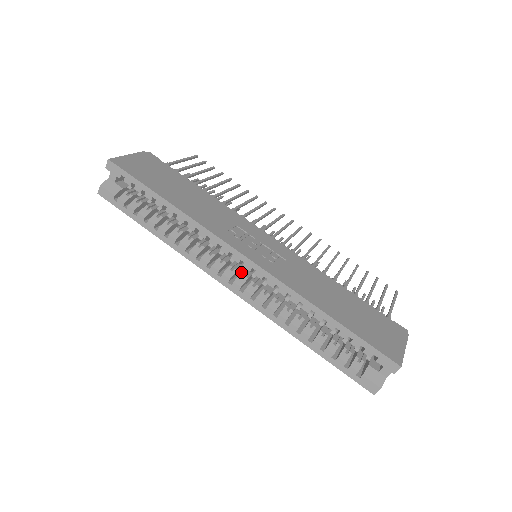
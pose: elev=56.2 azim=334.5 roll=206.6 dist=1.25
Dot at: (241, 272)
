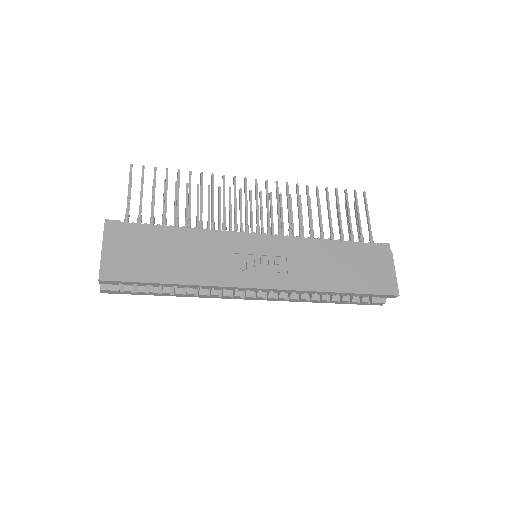
Dot at: occluded
